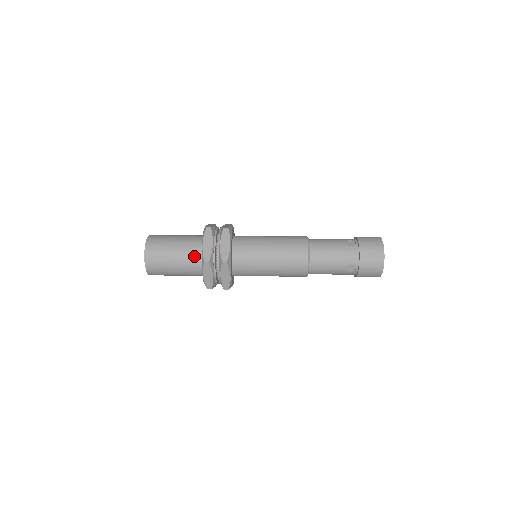
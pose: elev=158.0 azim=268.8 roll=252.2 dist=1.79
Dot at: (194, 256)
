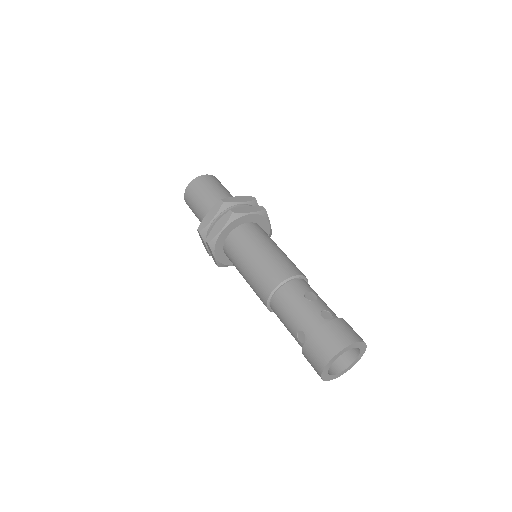
Dot at: occluded
